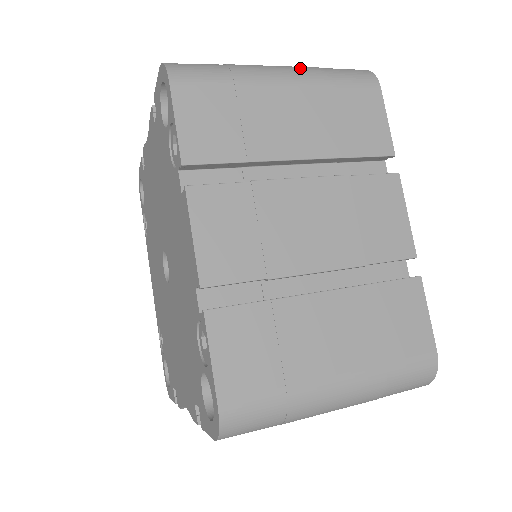
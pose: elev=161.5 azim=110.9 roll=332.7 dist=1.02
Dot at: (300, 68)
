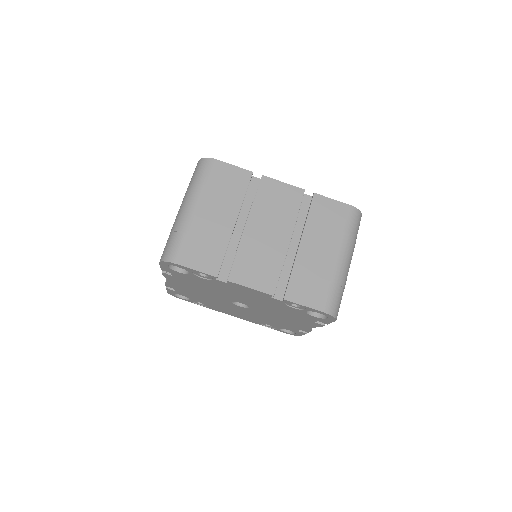
Dot at: (189, 195)
